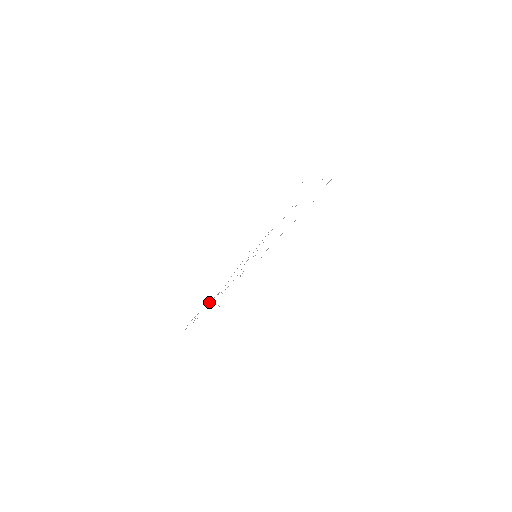
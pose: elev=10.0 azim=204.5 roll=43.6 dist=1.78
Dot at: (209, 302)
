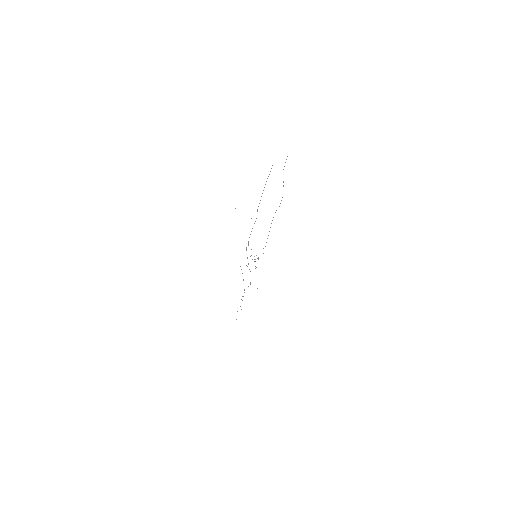
Dot at: occluded
